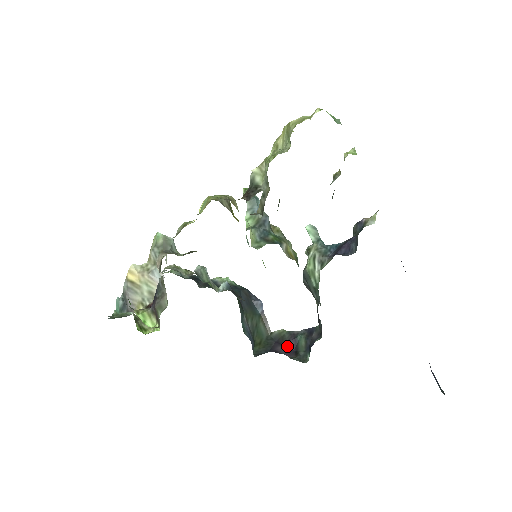
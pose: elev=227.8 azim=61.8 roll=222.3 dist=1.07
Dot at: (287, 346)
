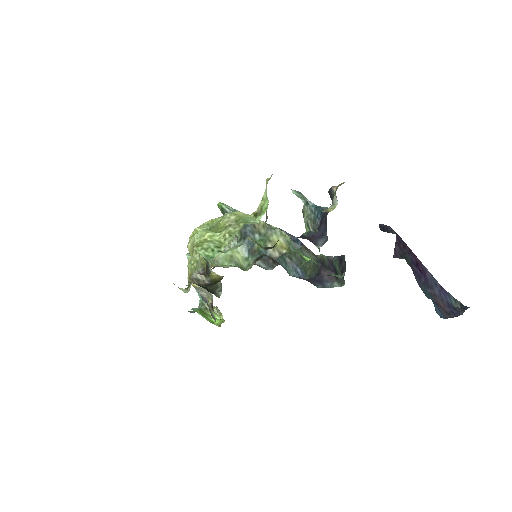
Dot at: (328, 270)
